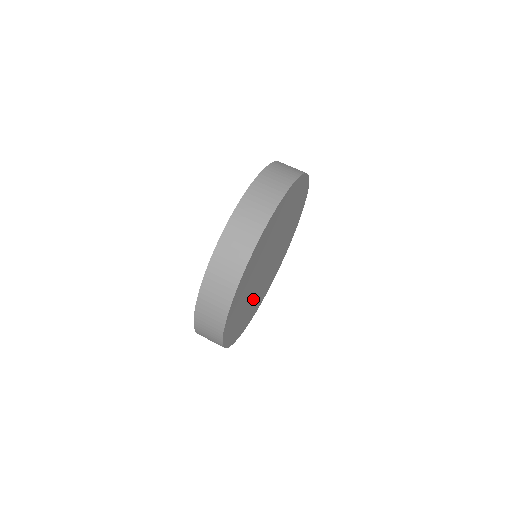
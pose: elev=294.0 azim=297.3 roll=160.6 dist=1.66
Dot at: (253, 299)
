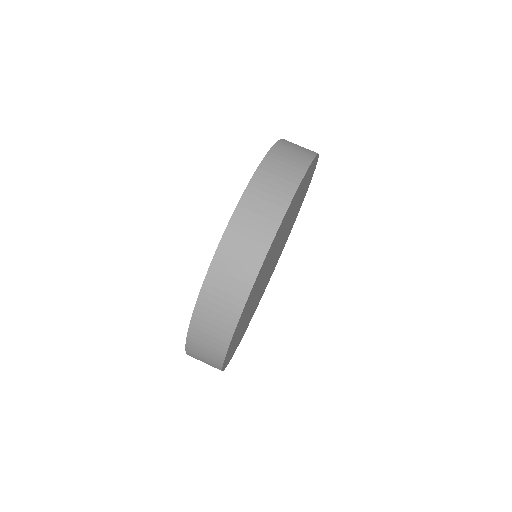
Dot at: (259, 296)
